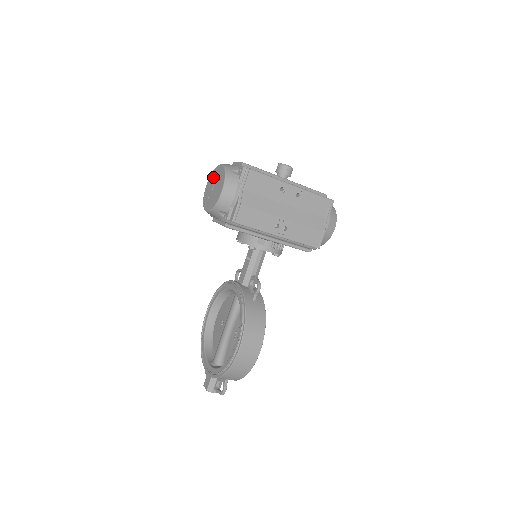
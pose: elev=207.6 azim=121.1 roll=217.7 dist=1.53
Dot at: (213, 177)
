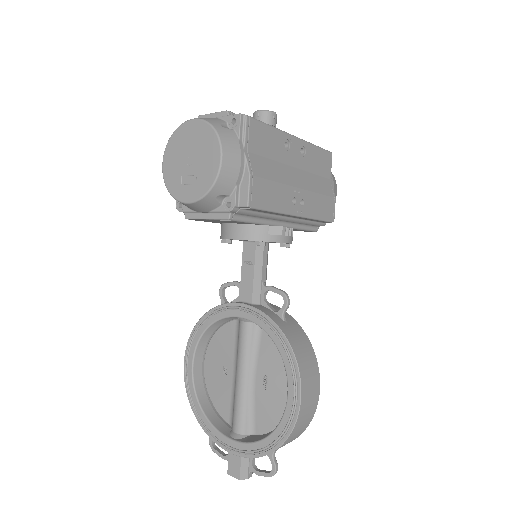
Dot at: (179, 144)
